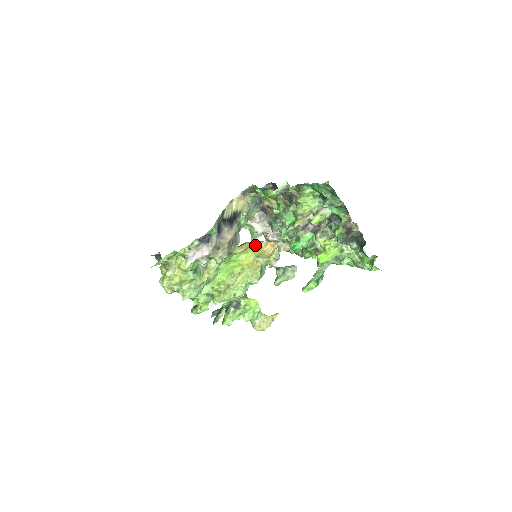
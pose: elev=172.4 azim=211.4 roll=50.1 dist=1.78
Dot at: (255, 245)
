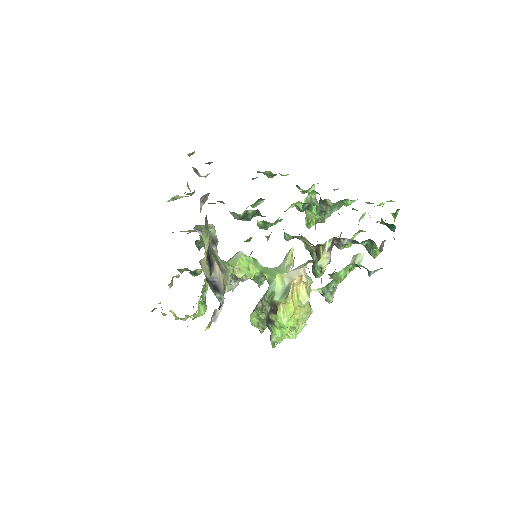
Dot at: (291, 301)
